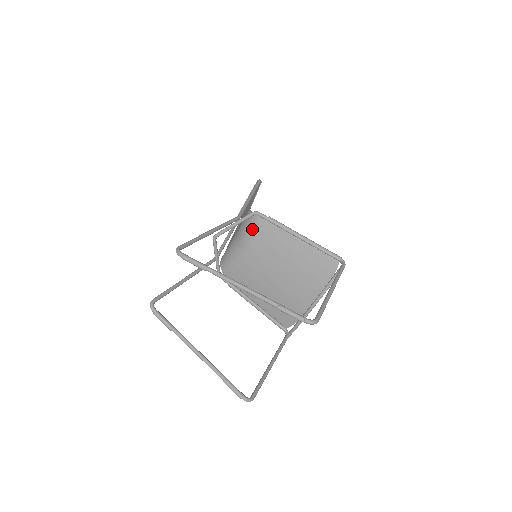
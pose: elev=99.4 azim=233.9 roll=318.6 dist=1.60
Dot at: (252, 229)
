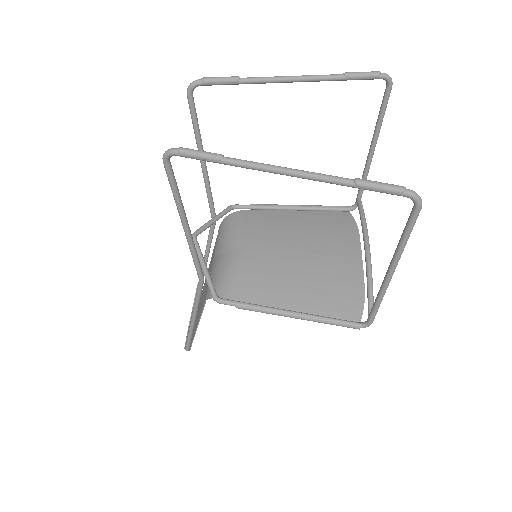
Dot at: (236, 224)
